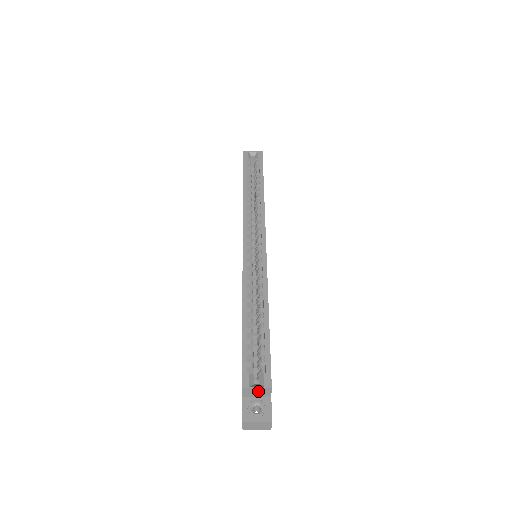
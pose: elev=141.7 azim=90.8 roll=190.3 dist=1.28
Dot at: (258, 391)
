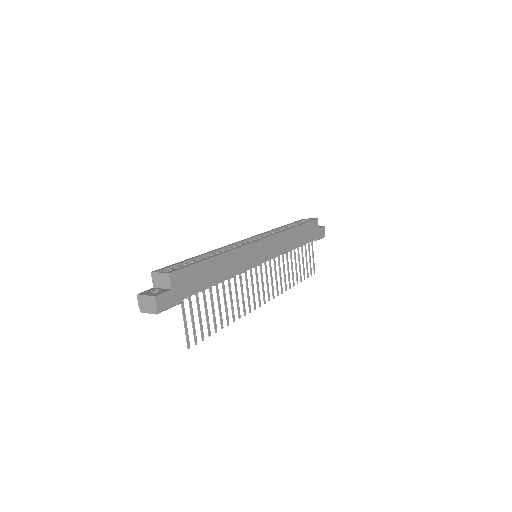
Dot at: (162, 278)
